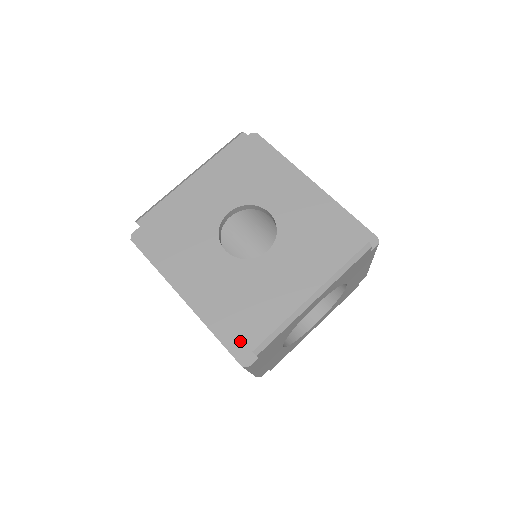
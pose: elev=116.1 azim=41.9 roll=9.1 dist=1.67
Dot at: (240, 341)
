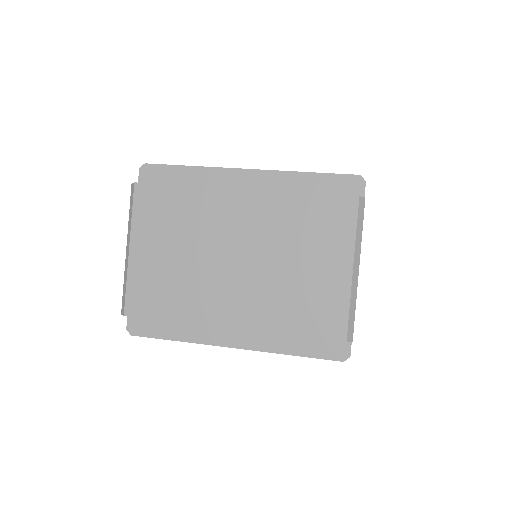
Dot at: occluded
